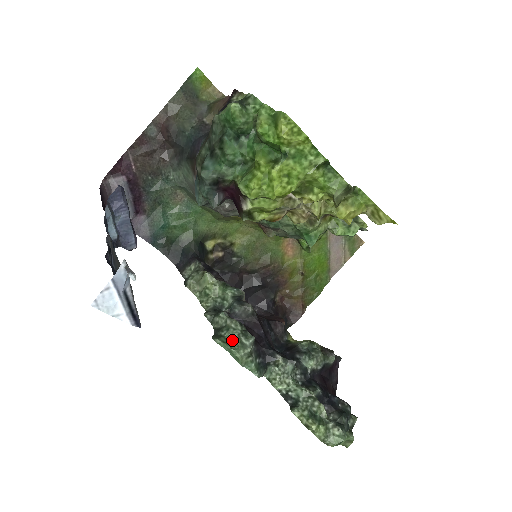
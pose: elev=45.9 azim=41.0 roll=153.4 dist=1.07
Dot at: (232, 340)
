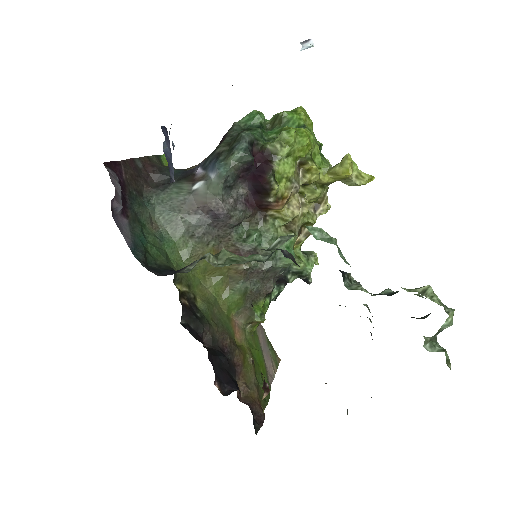
Dot at: occluded
